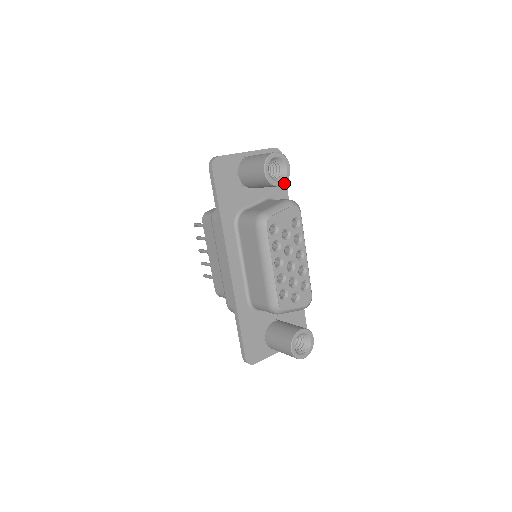
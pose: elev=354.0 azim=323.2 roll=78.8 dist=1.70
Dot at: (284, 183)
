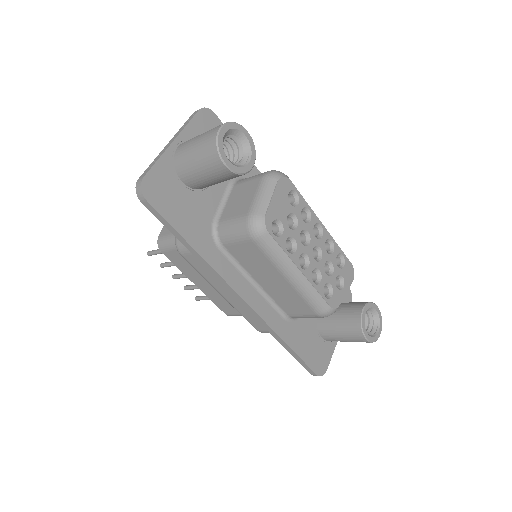
Dot at: (254, 160)
